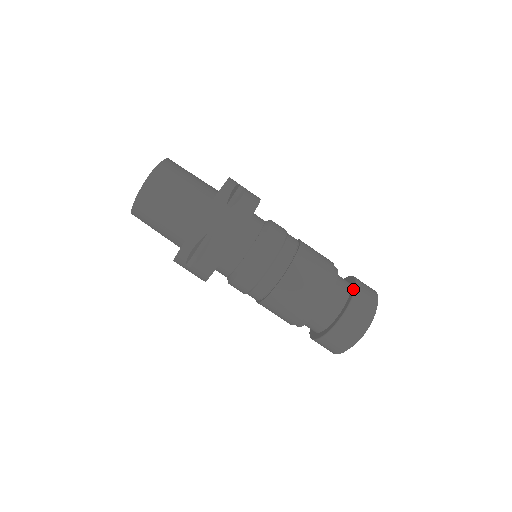
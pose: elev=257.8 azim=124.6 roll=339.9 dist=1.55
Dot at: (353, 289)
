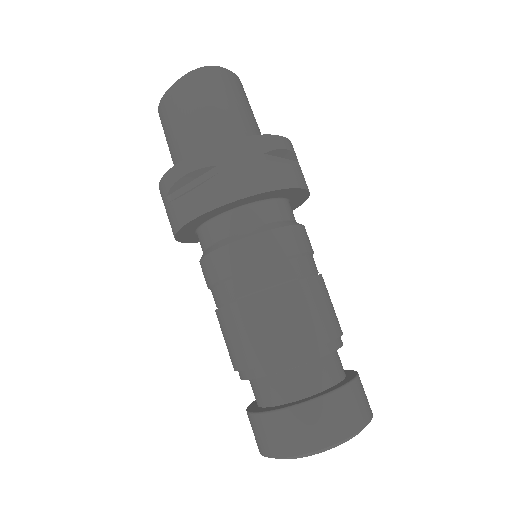
Dot at: (345, 381)
